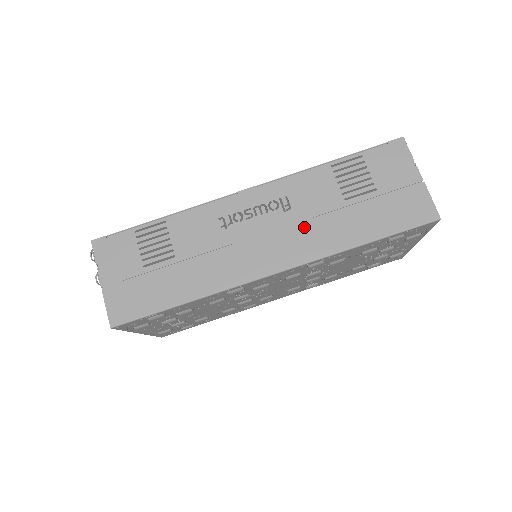
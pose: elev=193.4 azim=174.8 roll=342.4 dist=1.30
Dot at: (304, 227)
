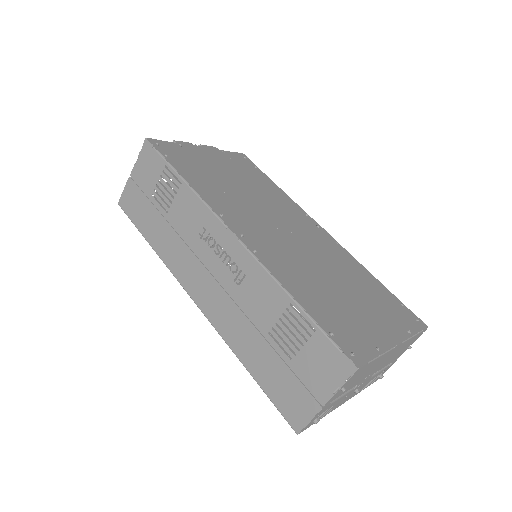
Dot at: (231, 306)
